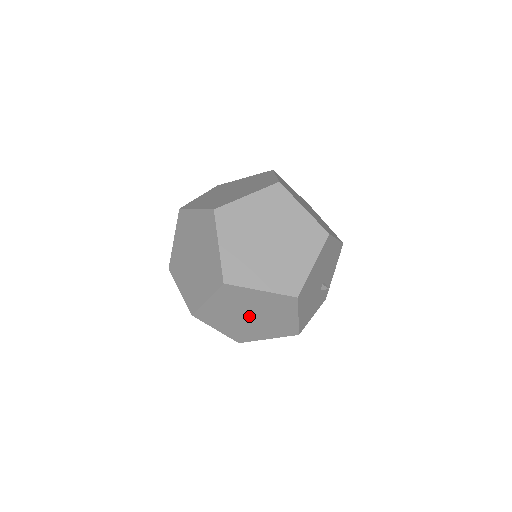
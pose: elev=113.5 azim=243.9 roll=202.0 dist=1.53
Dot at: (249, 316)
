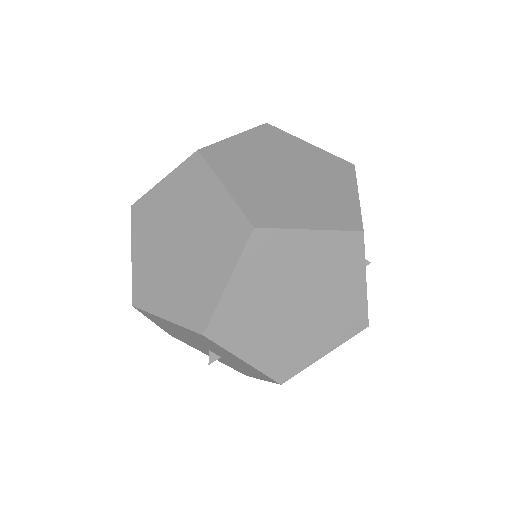
Dot at: (295, 304)
